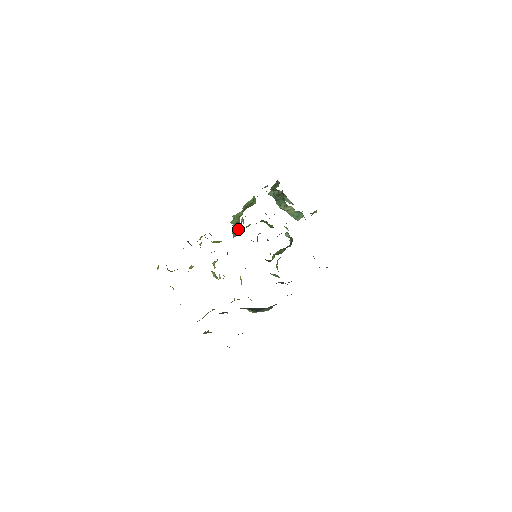
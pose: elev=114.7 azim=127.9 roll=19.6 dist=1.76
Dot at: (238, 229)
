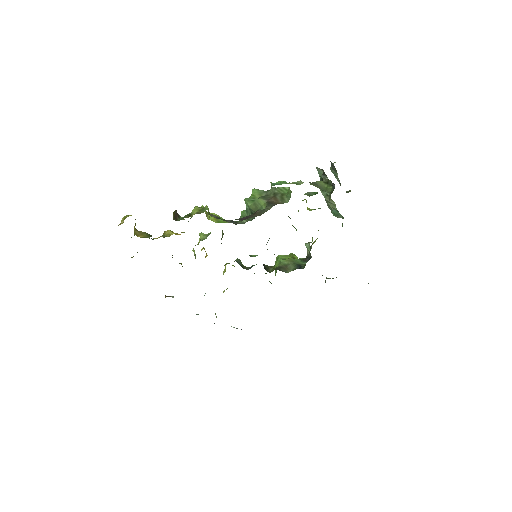
Dot at: occluded
